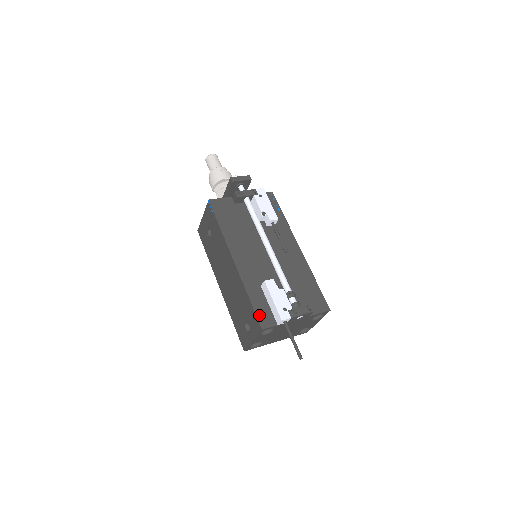
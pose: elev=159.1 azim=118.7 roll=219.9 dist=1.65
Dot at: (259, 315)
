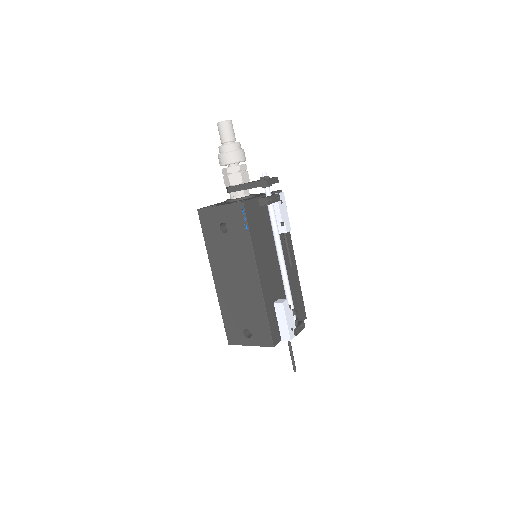
Dot at: (272, 333)
